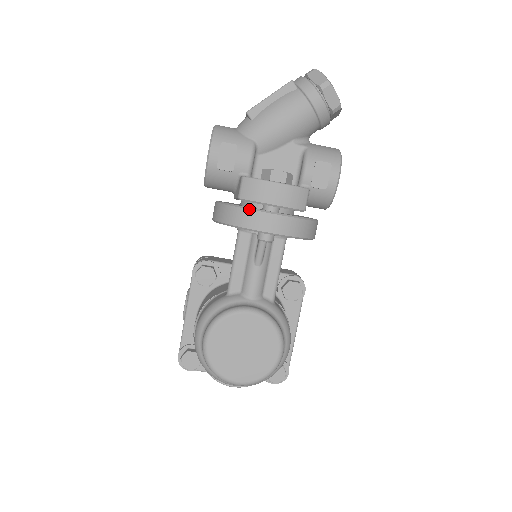
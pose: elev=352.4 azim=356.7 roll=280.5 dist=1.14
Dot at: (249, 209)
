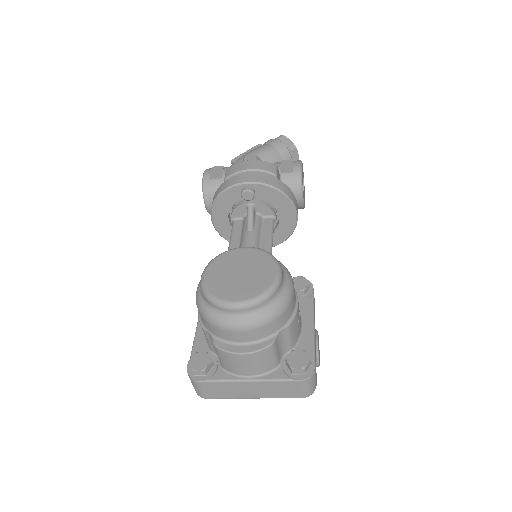
Dot at: (231, 177)
